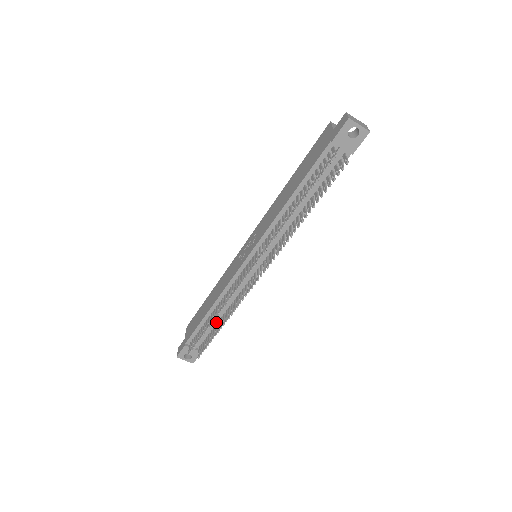
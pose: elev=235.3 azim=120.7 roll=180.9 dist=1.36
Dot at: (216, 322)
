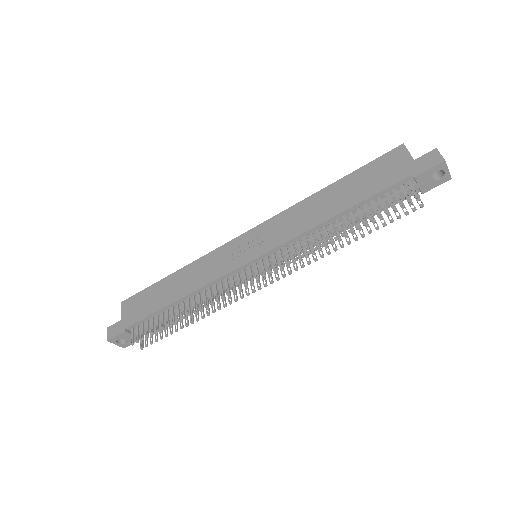
Dot at: occluded
